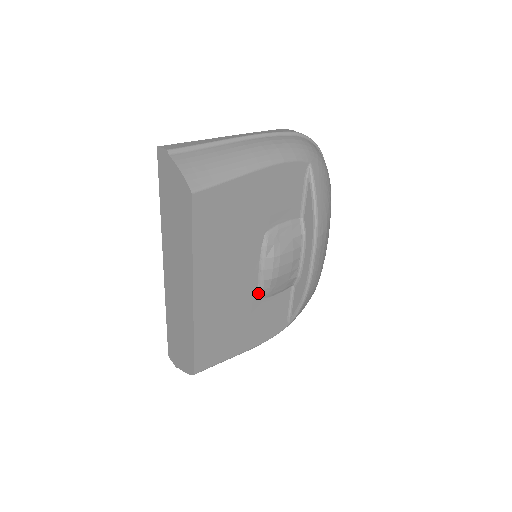
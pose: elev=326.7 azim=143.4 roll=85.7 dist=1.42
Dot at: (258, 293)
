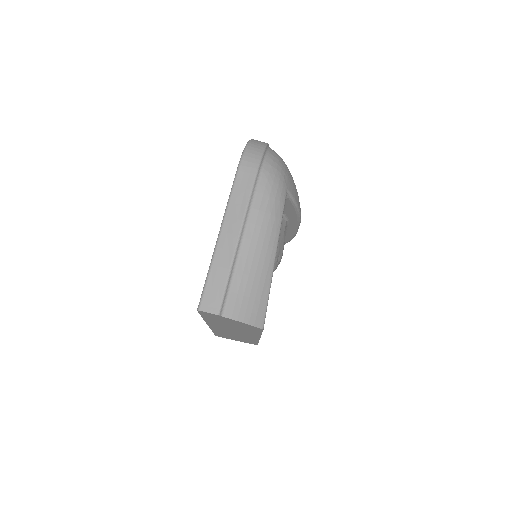
Dot at: occluded
